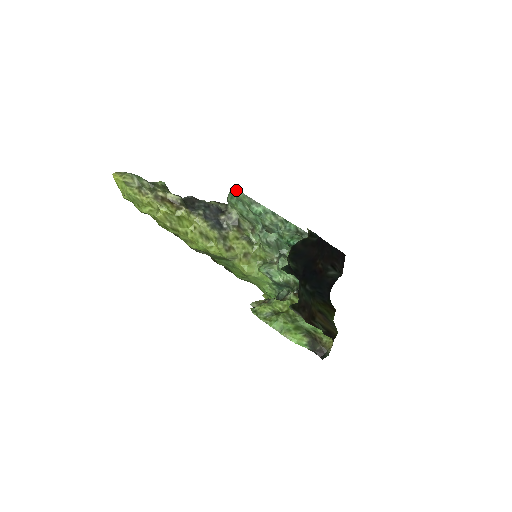
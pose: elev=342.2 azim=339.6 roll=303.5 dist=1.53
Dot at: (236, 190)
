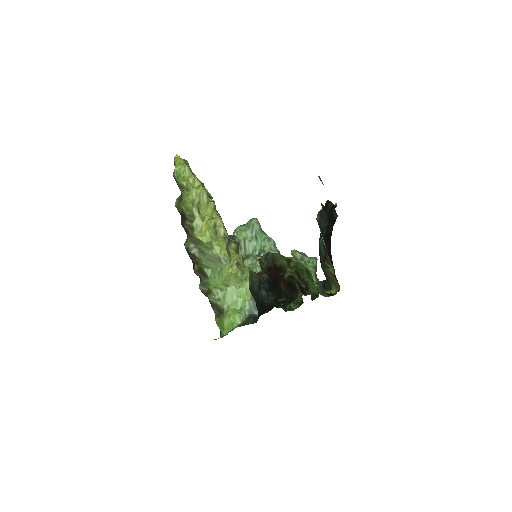
Dot at: (252, 219)
